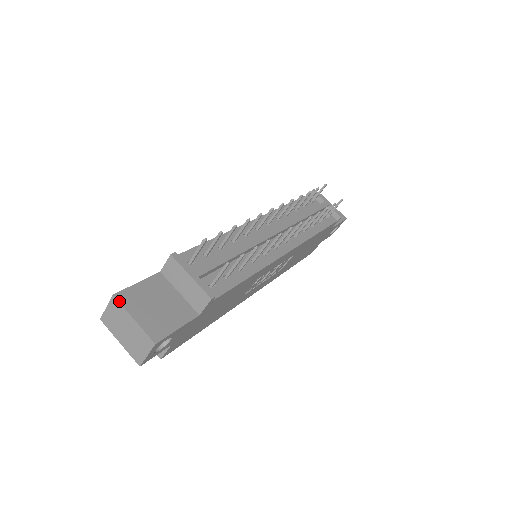
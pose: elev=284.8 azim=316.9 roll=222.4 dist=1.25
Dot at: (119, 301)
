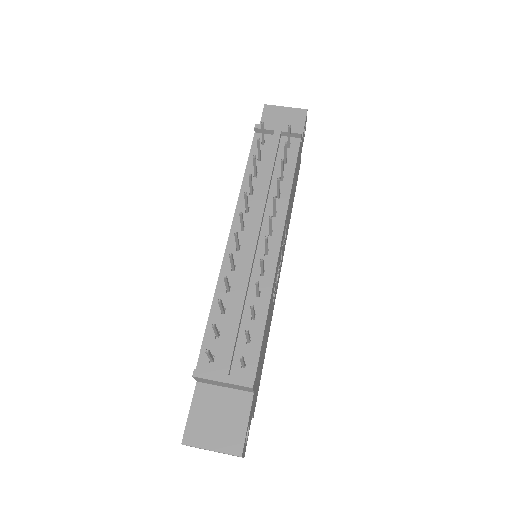
Dot at: (190, 445)
